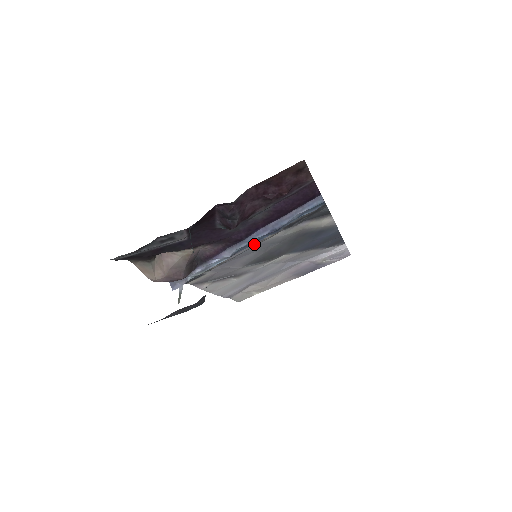
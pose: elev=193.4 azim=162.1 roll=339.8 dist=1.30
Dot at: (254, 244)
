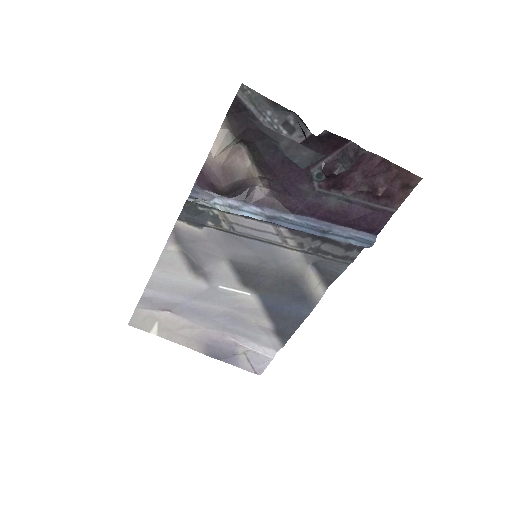
Dot at: (292, 228)
